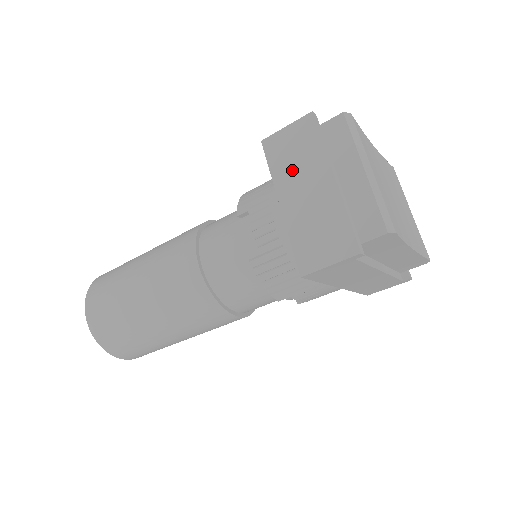
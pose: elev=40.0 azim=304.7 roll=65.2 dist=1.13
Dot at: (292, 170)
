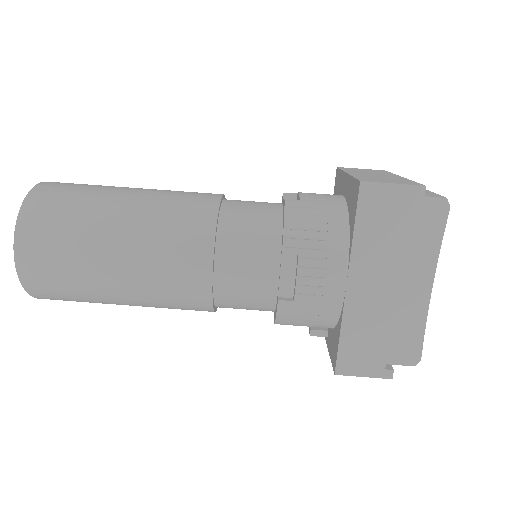
Dot at: (363, 172)
